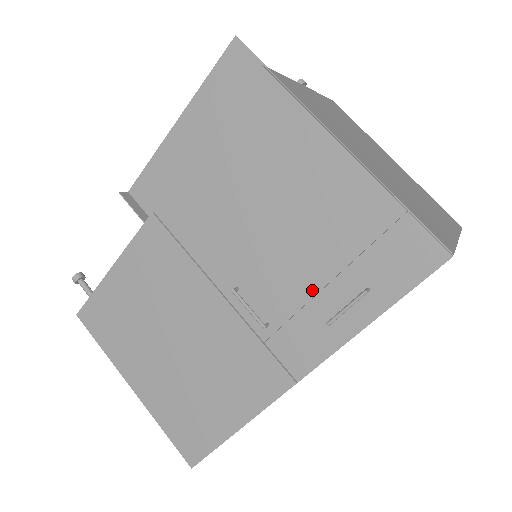
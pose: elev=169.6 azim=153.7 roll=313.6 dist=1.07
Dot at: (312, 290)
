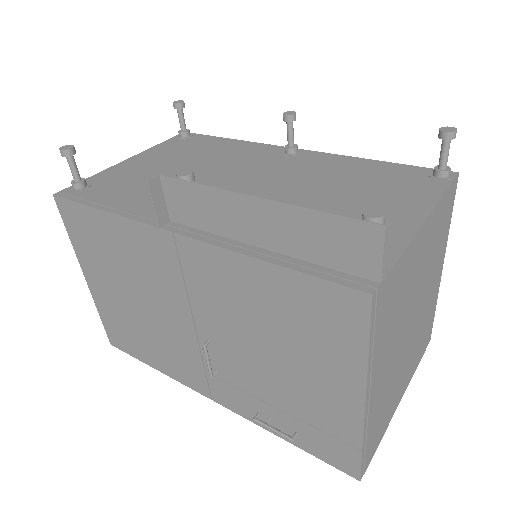
Dot at: (262, 397)
